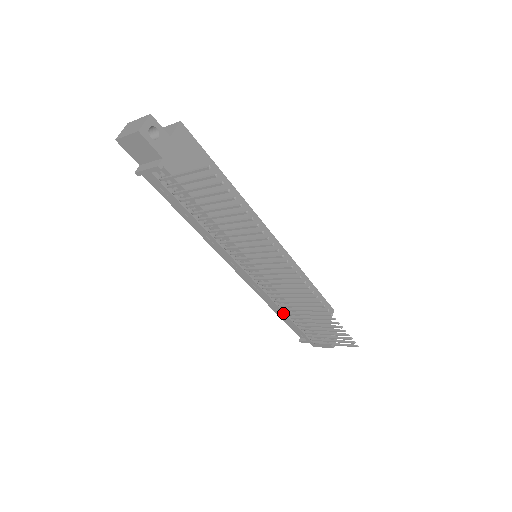
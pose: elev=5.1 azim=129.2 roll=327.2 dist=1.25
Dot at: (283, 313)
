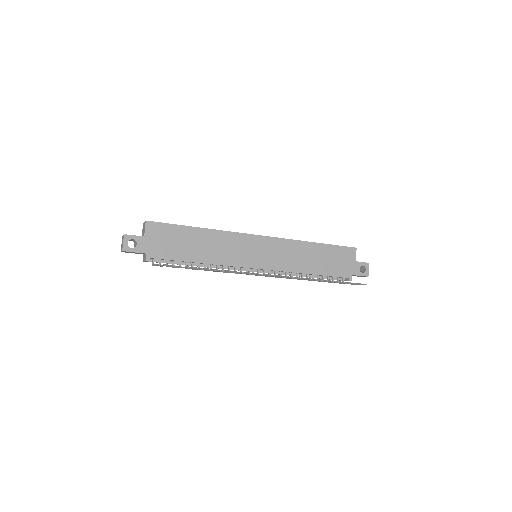
Dot at: occluded
